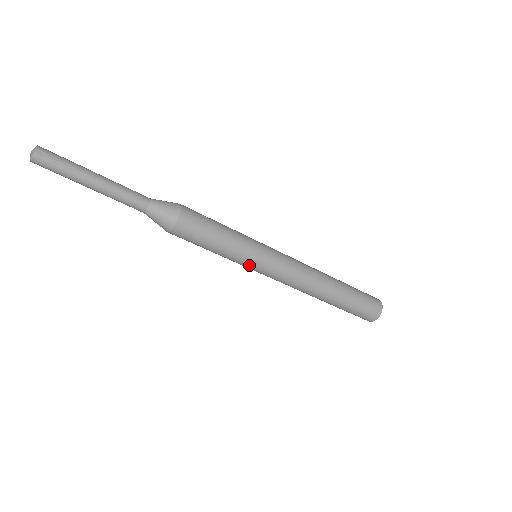
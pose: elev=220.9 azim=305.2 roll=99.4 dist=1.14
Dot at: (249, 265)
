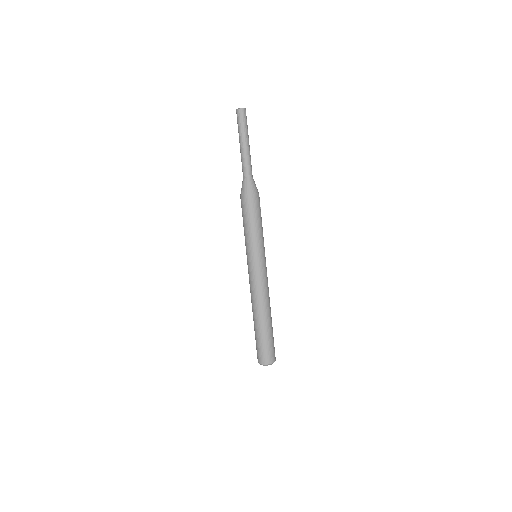
Dot at: (252, 253)
